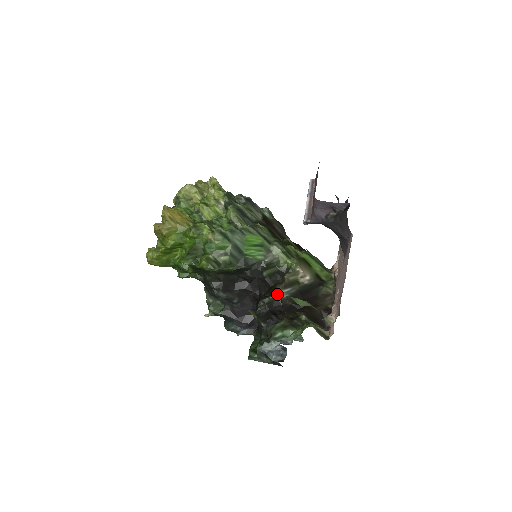
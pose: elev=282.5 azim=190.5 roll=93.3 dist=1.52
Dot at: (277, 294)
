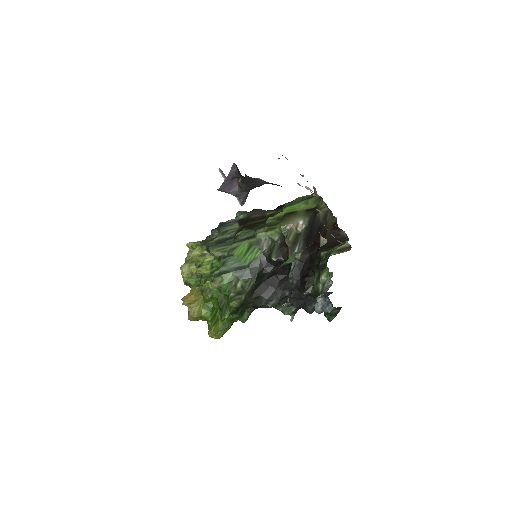
Dot at: (293, 262)
